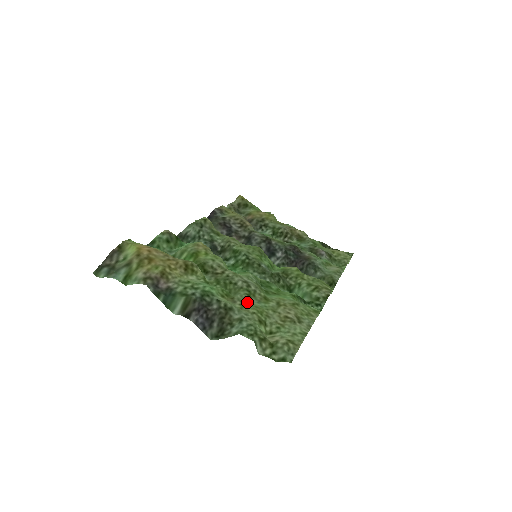
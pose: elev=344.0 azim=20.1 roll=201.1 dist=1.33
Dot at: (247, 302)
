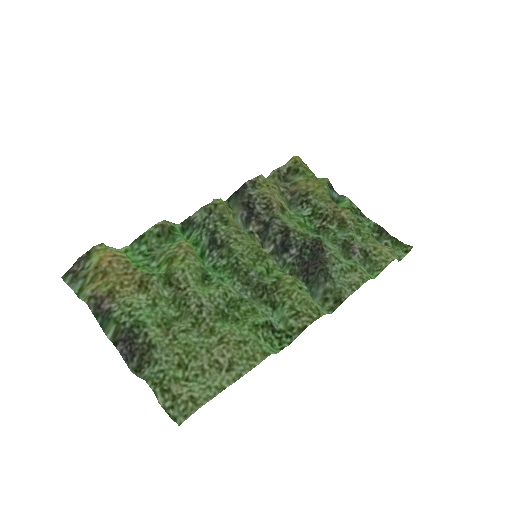
Dot at: (179, 338)
